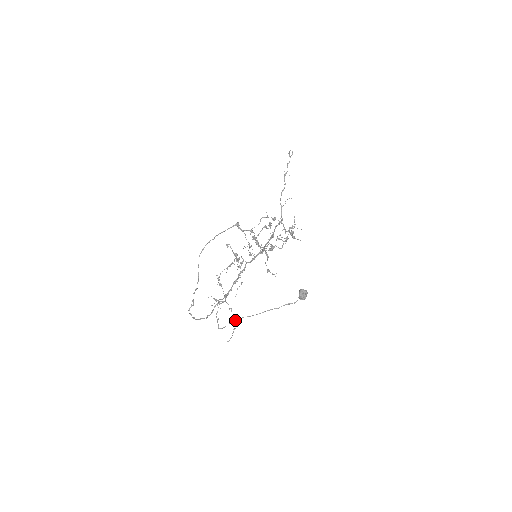
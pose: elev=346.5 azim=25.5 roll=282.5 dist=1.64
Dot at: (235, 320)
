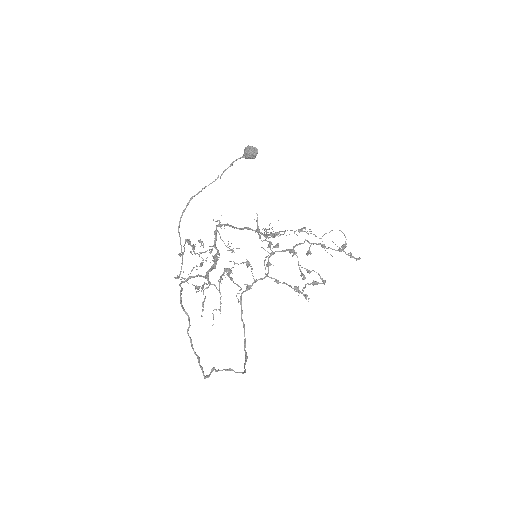
Dot at: occluded
